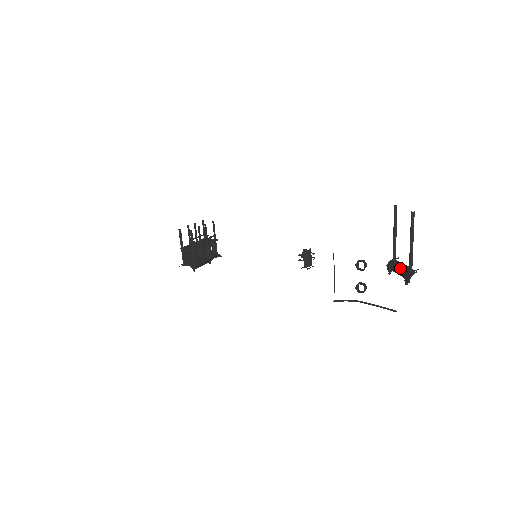
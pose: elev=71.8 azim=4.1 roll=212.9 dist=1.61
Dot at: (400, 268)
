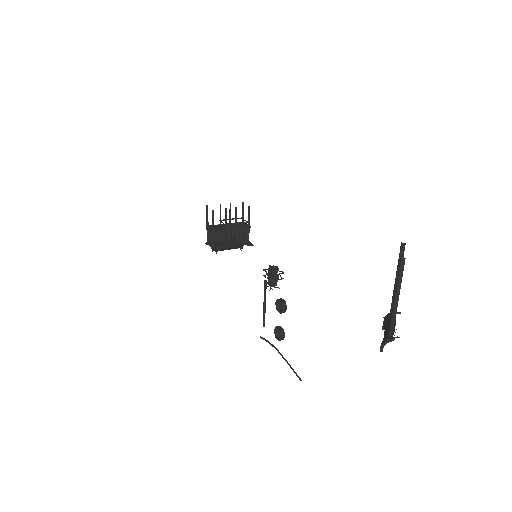
Dot at: (388, 327)
